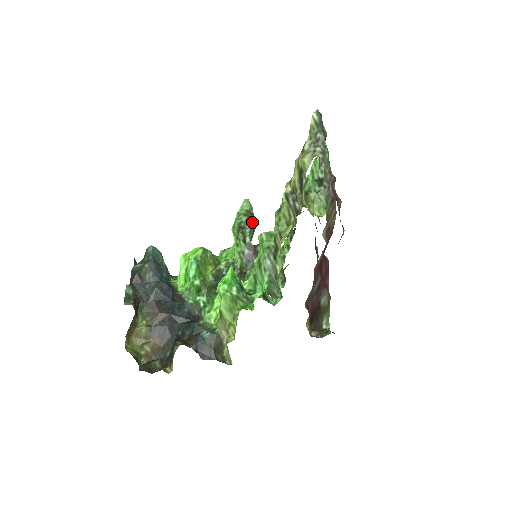
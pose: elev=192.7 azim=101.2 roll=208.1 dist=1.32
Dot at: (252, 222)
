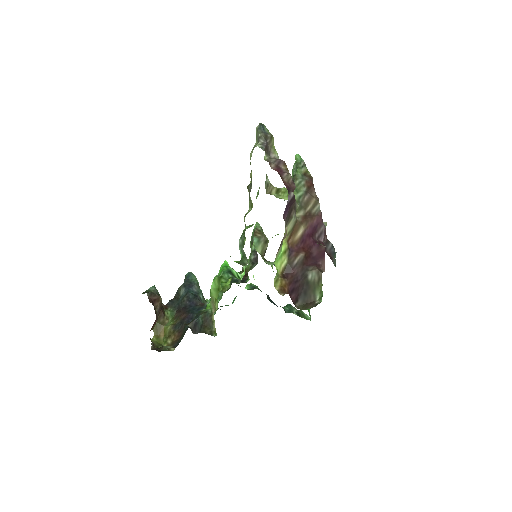
Dot at: (260, 236)
